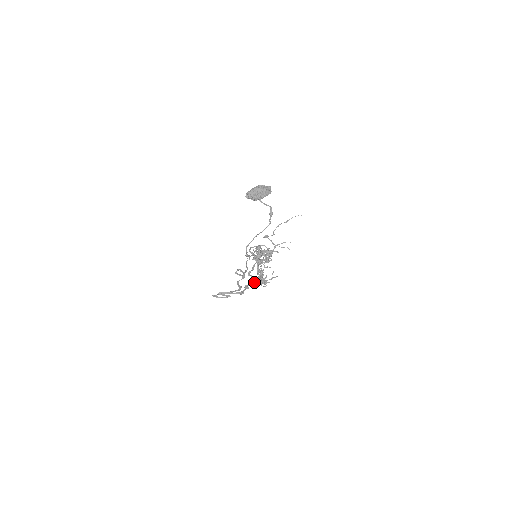
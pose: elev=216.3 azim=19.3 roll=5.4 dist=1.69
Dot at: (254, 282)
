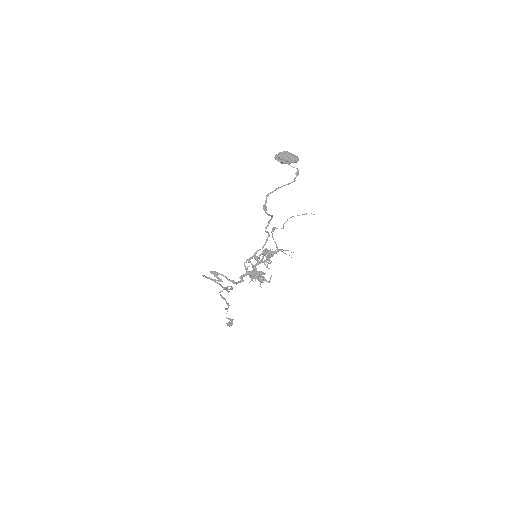
Dot at: (252, 272)
